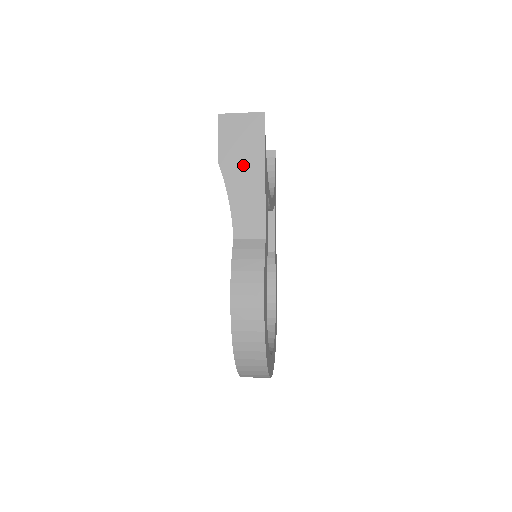
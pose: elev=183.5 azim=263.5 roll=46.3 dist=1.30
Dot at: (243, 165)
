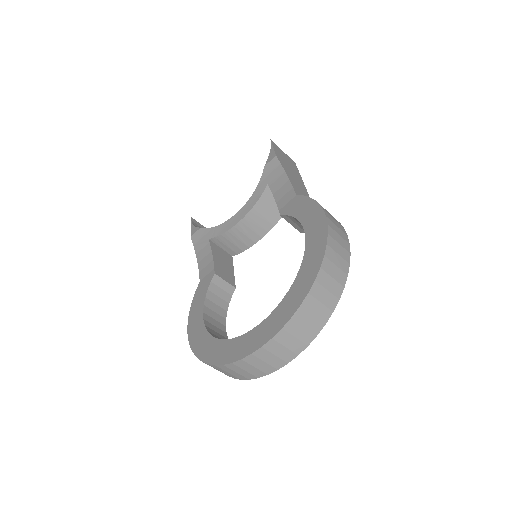
Dot at: (291, 170)
